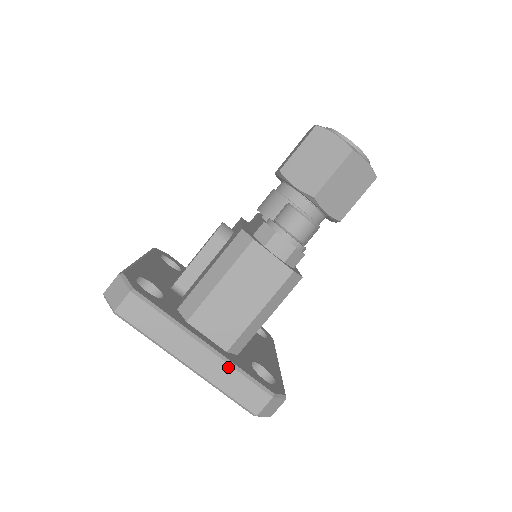
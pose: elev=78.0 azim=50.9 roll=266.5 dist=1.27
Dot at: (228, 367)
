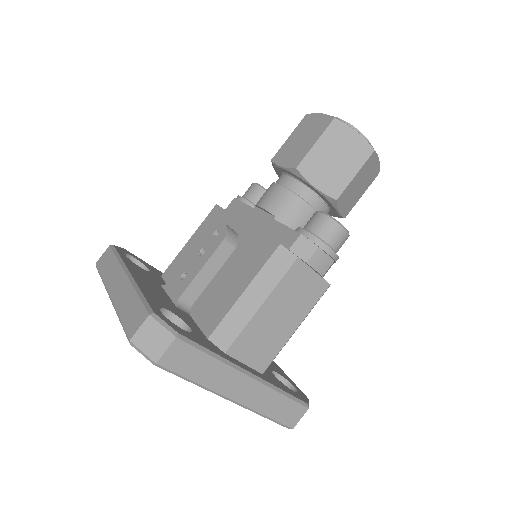
Dot at: (272, 392)
